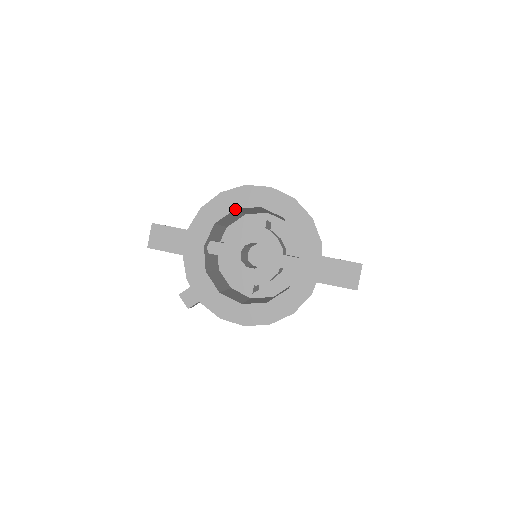
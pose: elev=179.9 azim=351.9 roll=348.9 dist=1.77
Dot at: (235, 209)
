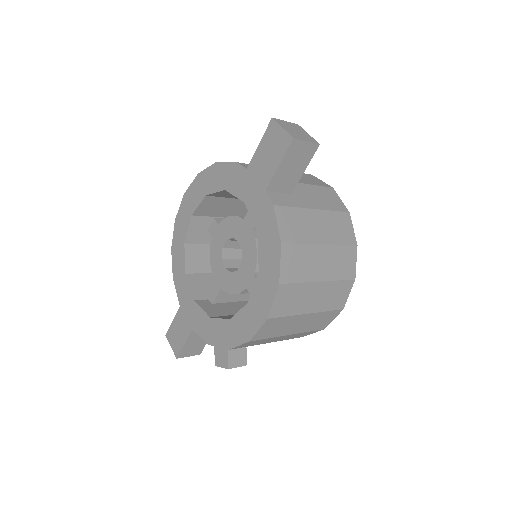
Dot at: (186, 244)
